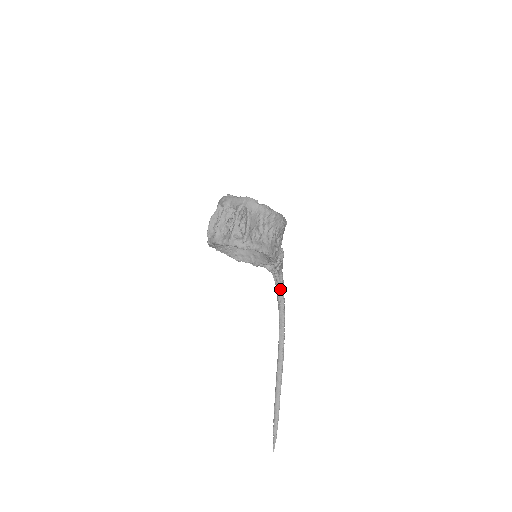
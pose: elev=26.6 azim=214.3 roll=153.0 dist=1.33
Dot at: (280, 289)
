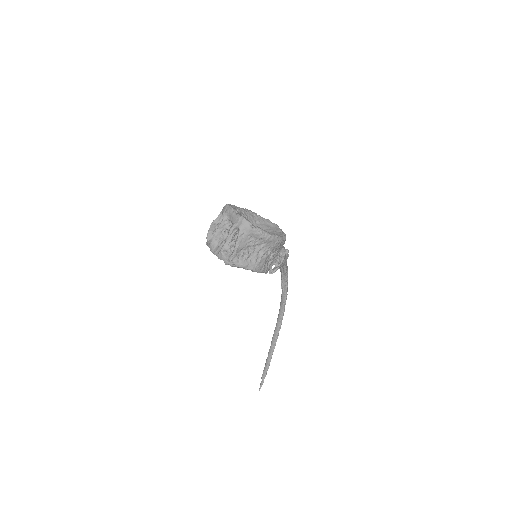
Dot at: (284, 278)
